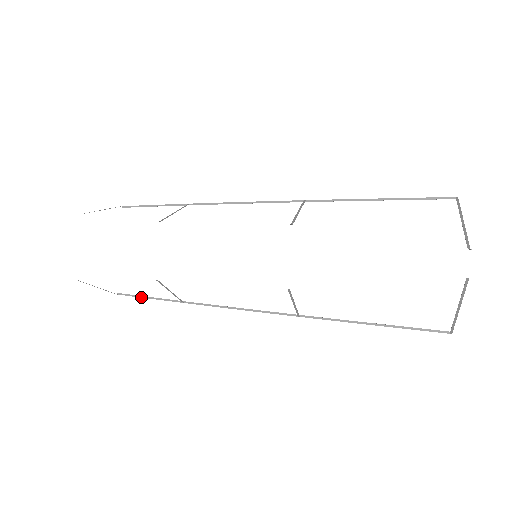
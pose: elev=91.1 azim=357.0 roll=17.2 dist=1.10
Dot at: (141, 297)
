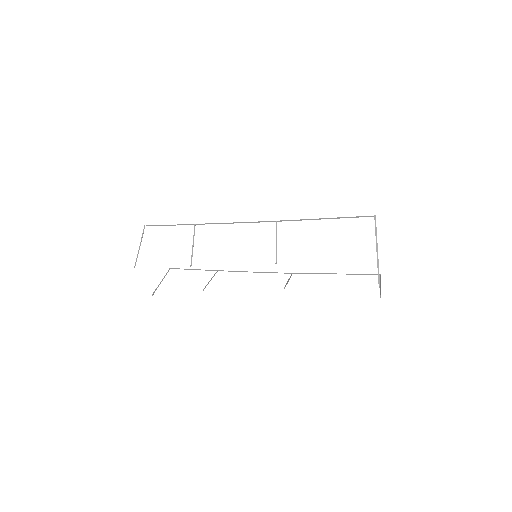
Dot at: (187, 269)
